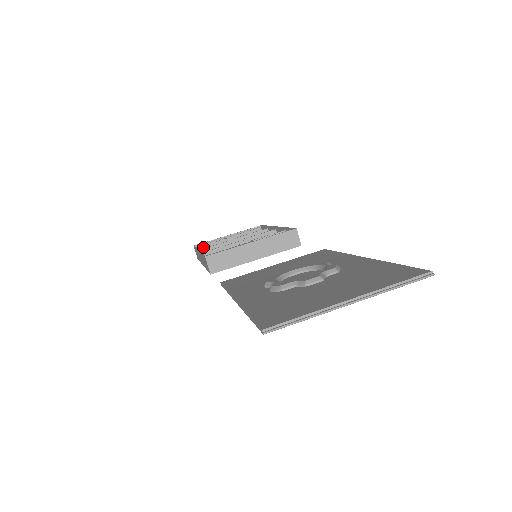
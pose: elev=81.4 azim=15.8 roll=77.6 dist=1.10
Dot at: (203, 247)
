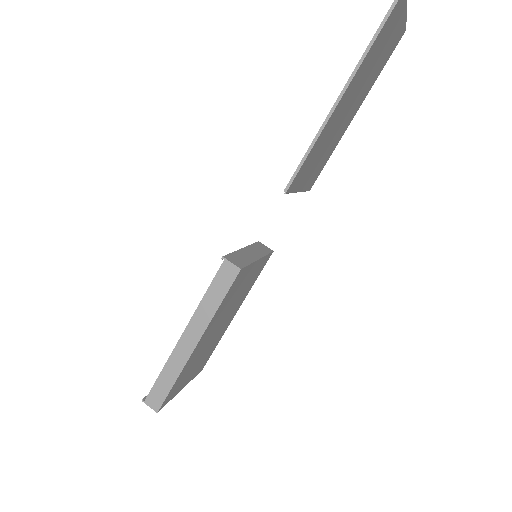
Dot at: occluded
